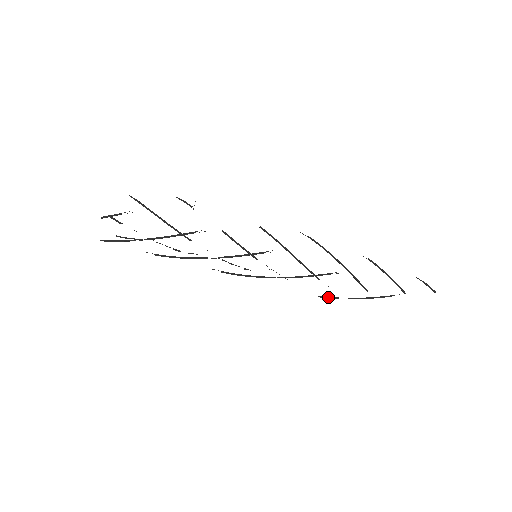
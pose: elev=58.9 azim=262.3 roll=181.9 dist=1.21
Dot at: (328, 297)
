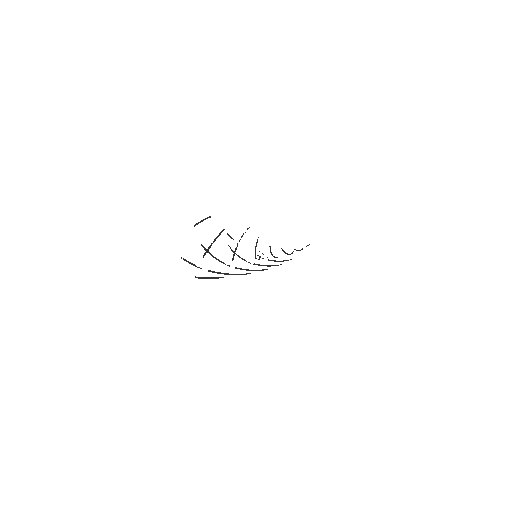
Dot at: occluded
